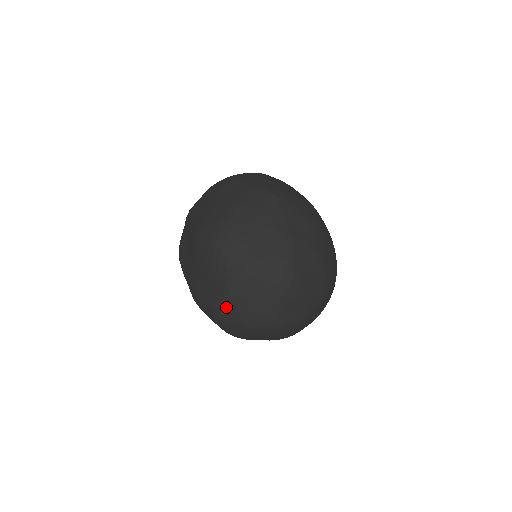
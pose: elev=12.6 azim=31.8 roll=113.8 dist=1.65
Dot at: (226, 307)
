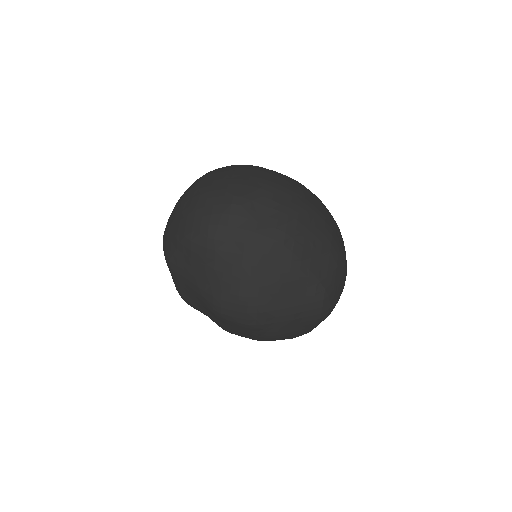
Dot at: (271, 340)
